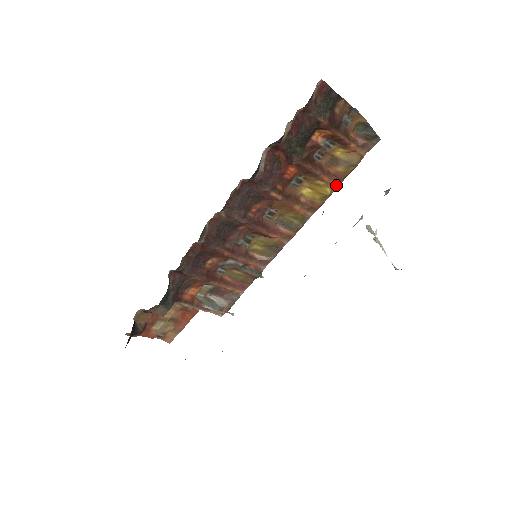
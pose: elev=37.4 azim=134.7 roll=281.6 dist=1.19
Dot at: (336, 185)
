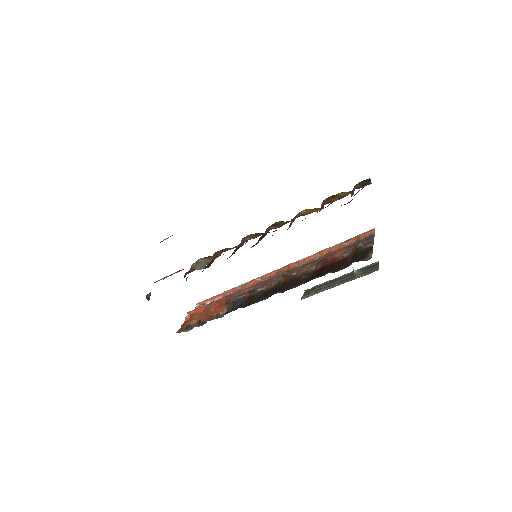
Dot at: (325, 204)
